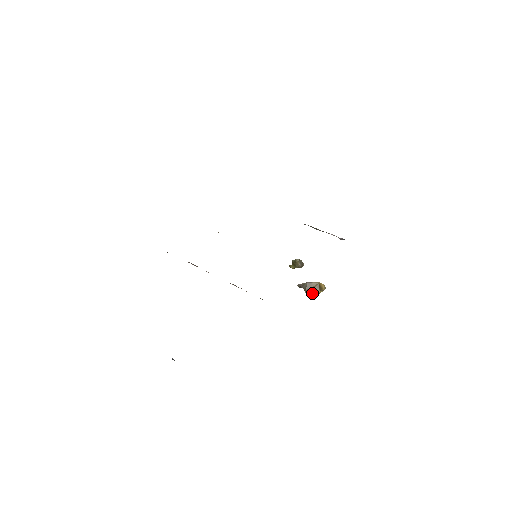
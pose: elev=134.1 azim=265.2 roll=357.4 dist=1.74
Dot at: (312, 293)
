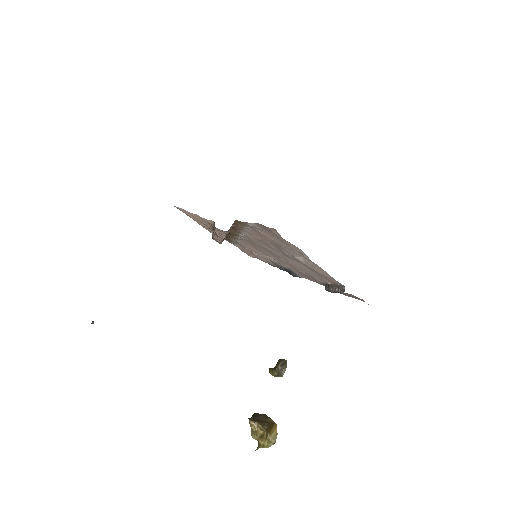
Dot at: (255, 431)
